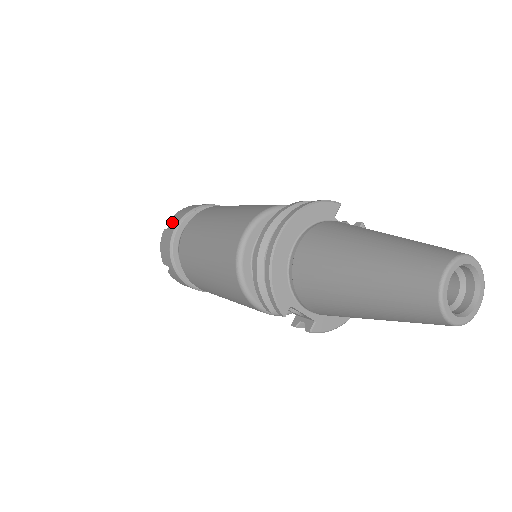
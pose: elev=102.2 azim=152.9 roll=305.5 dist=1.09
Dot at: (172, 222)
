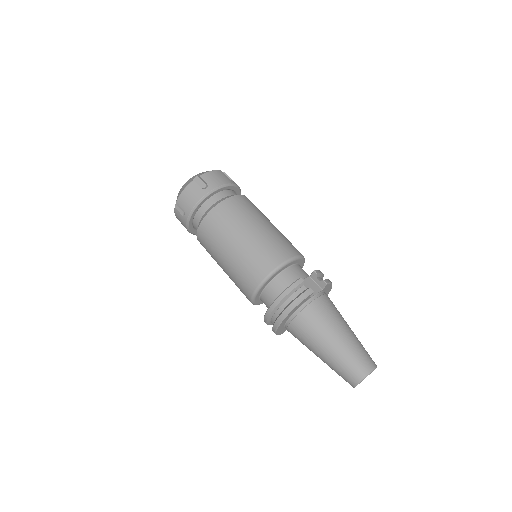
Dot at: (180, 205)
